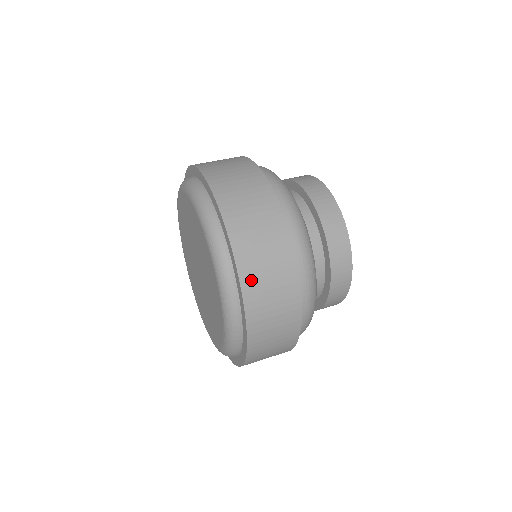
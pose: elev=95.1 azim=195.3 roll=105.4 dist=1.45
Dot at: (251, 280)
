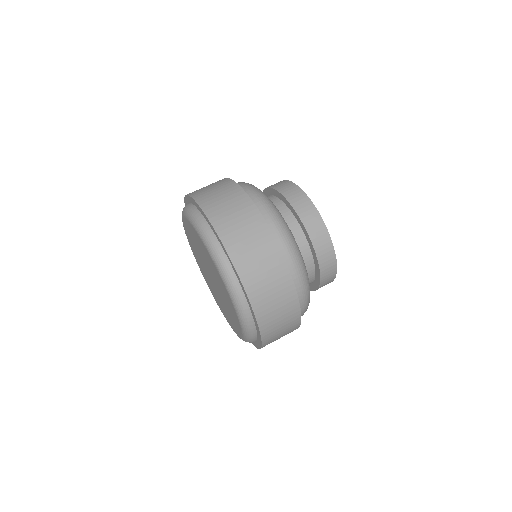
Dot at: (251, 280)
